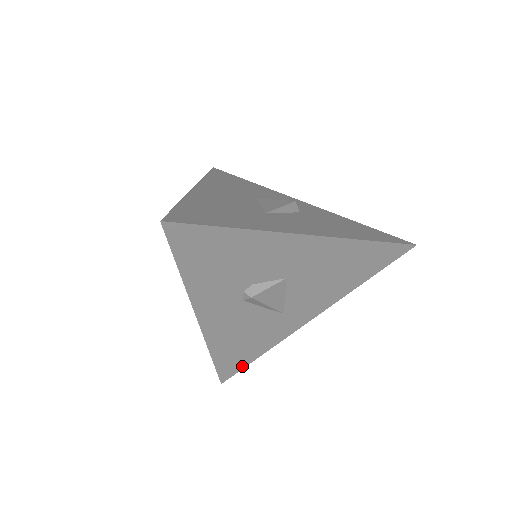
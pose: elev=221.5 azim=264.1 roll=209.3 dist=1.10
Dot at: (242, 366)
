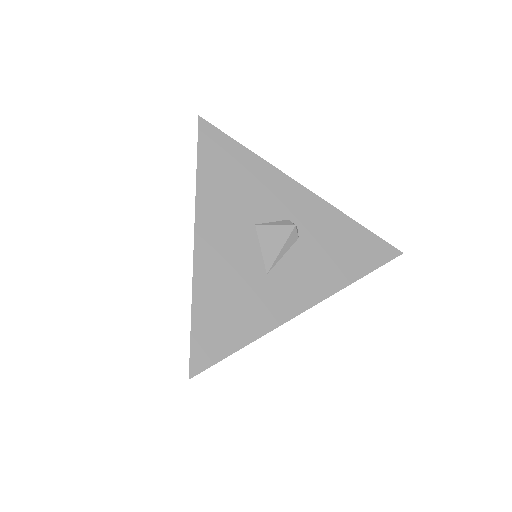
Dot at: occluded
